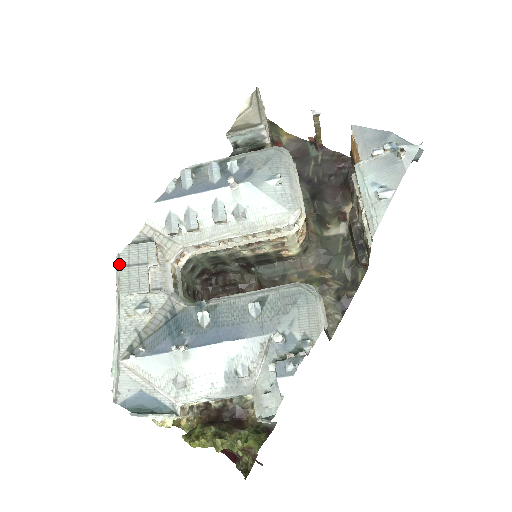
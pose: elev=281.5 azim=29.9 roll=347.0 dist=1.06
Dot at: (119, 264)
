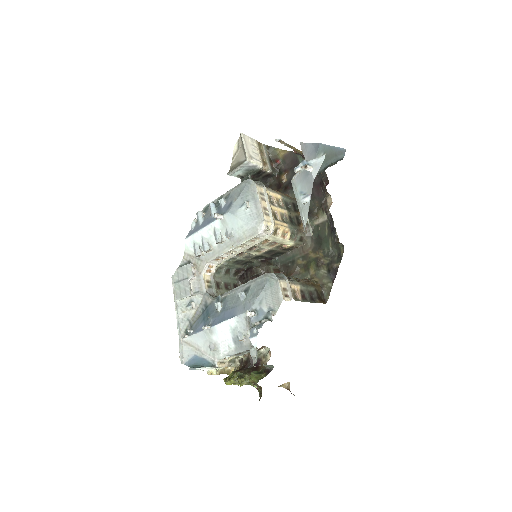
Dot at: (174, 282)
